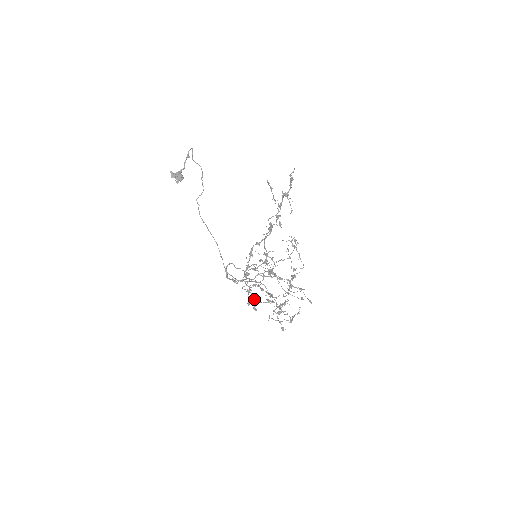
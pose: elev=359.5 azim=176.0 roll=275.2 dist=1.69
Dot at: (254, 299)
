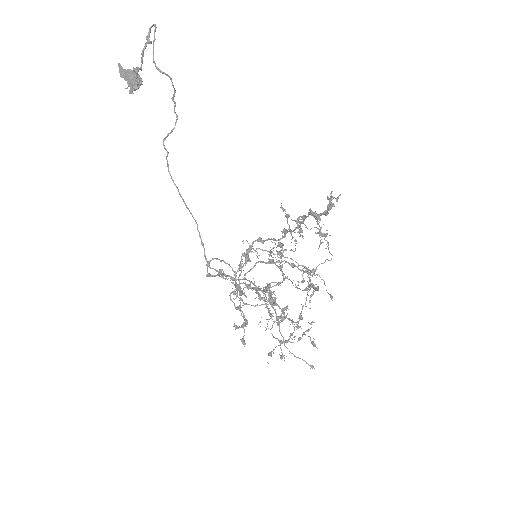
Dot at: (244, 326)
